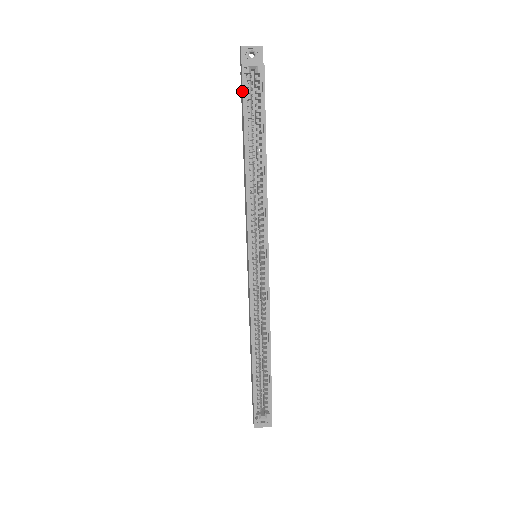
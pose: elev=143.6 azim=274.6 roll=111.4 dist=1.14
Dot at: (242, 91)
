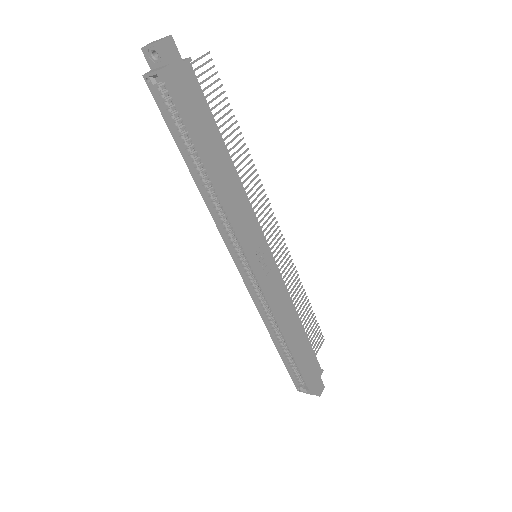
Dot at: (159, 104)
